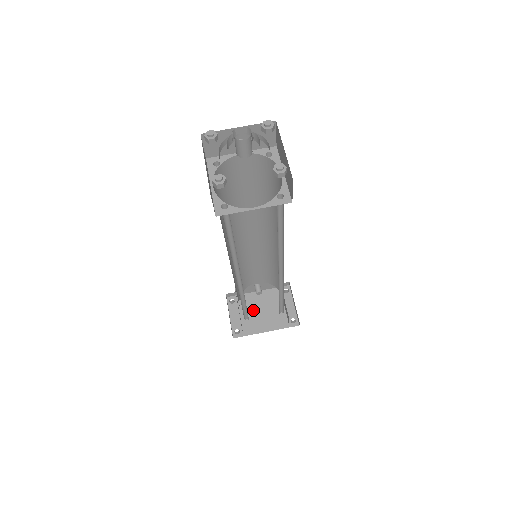
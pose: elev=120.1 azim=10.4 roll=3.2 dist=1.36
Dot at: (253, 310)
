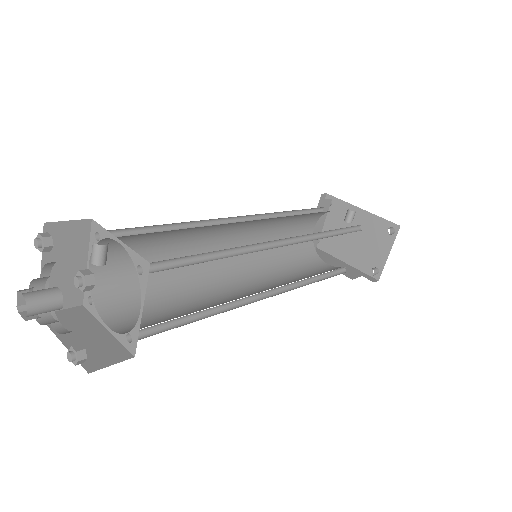
Dot at: occluded
